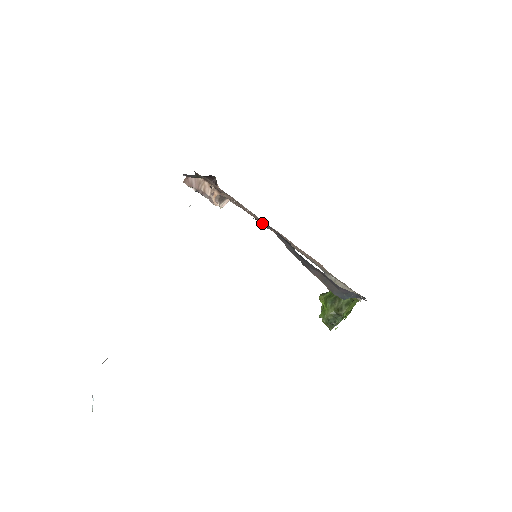
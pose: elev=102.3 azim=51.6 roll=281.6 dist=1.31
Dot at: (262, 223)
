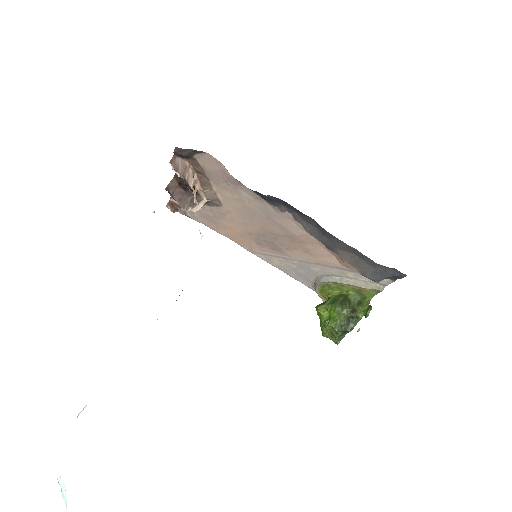
Dot at: (275, 204)
